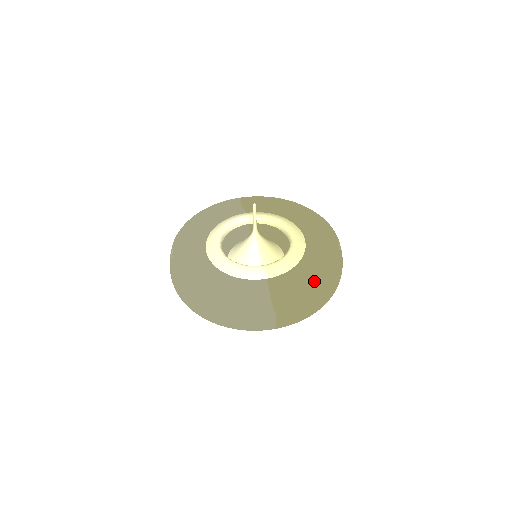
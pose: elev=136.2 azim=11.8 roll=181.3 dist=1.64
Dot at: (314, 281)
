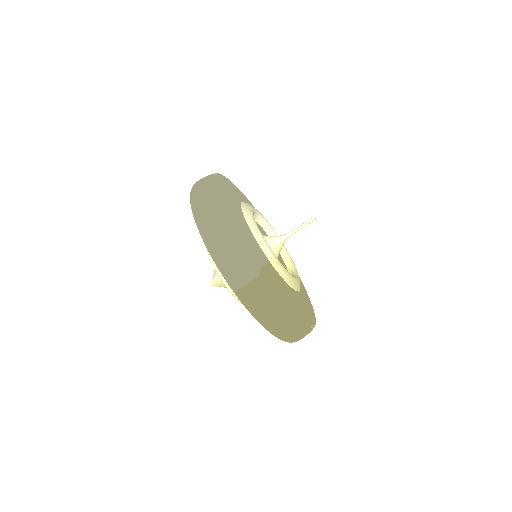
Dot at: occluded
